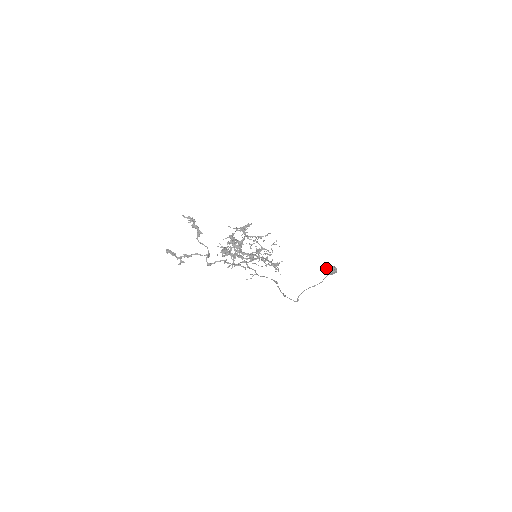
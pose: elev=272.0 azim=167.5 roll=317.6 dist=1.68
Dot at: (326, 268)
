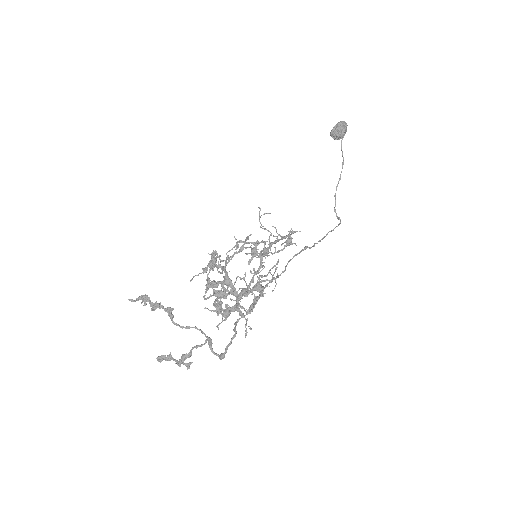
Dot at: (332, 135)
